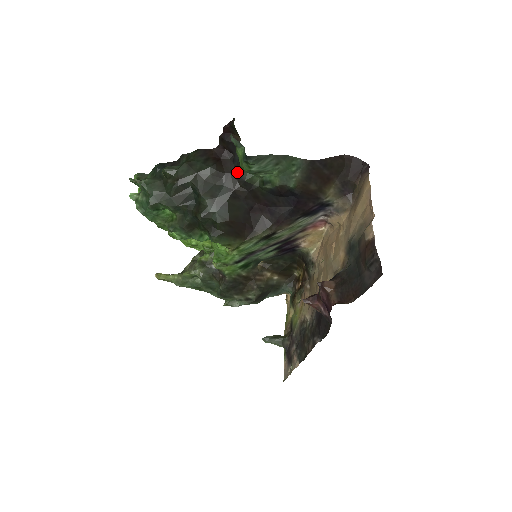
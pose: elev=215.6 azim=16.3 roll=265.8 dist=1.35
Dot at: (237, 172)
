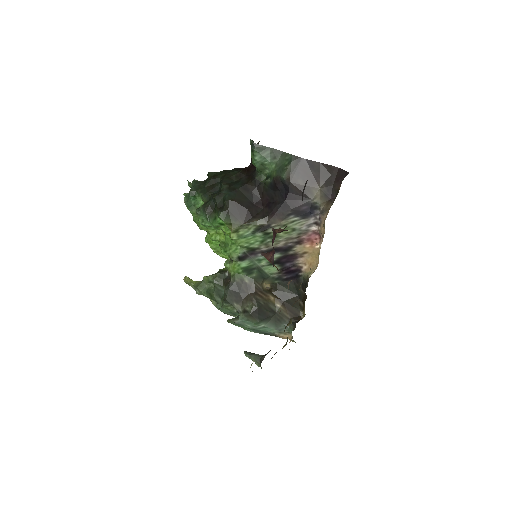
Dot at: (253, 174)
